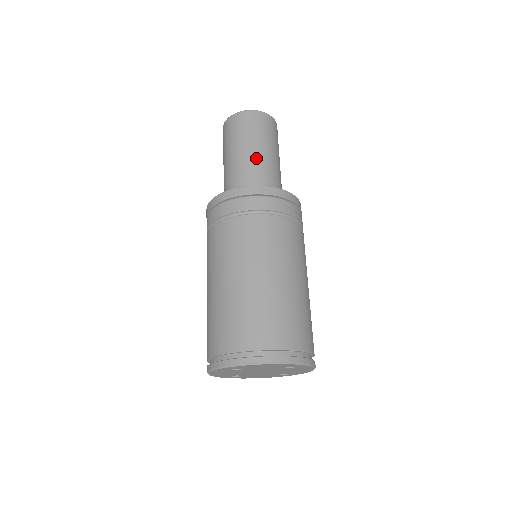
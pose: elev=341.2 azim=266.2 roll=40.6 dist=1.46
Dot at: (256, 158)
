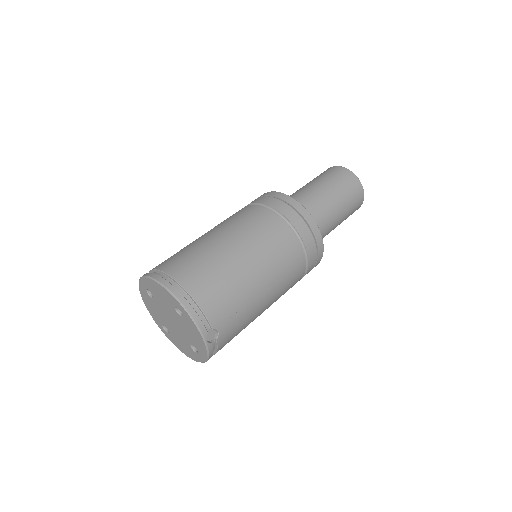
Dot at: (310, 190)
